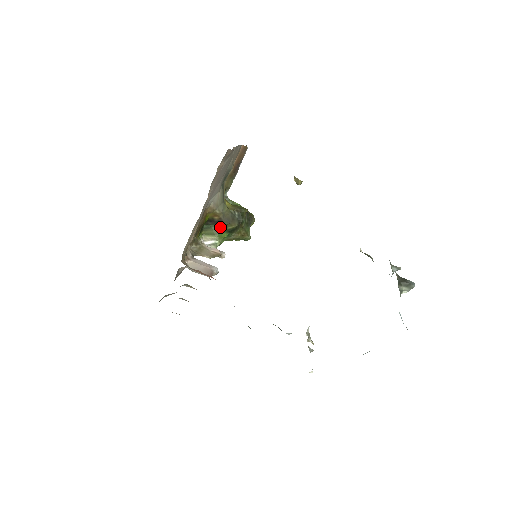
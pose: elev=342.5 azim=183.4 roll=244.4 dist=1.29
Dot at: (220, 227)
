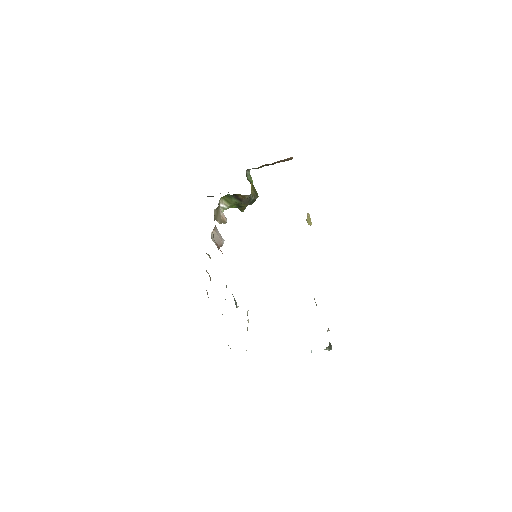
Dot at: (237, 202)
